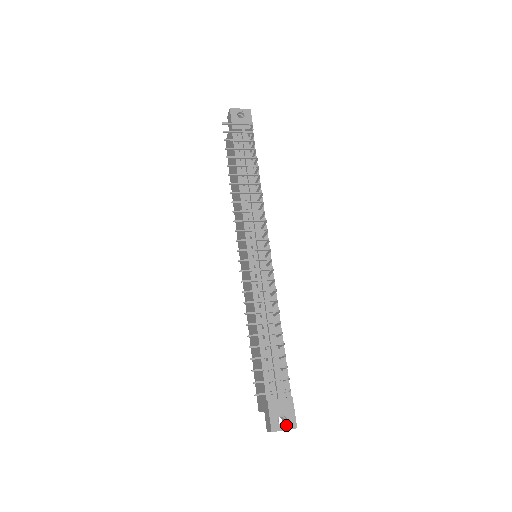
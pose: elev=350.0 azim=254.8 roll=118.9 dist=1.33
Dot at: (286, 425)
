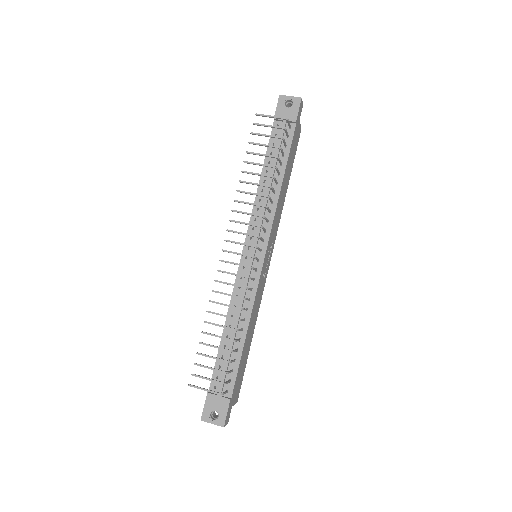
Dot at: (215, 420)
